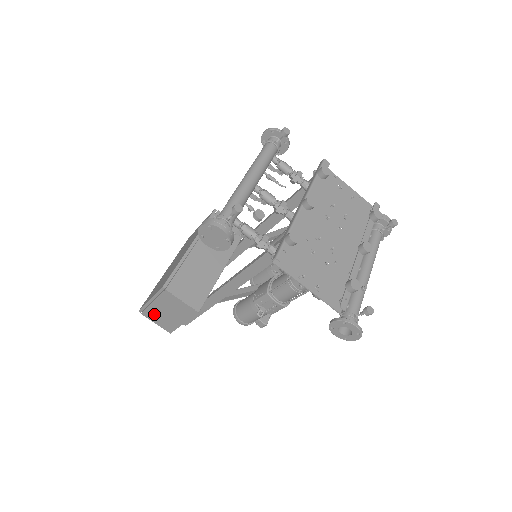
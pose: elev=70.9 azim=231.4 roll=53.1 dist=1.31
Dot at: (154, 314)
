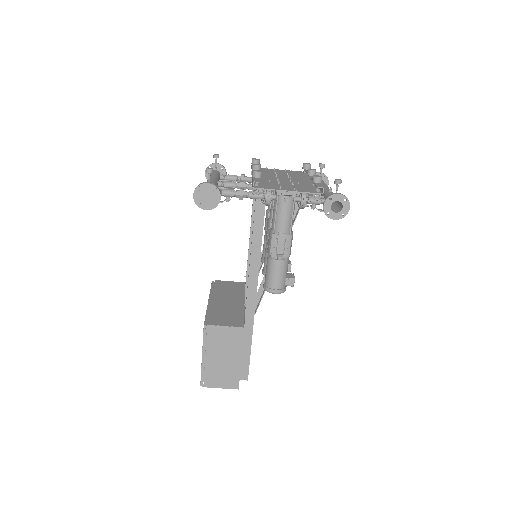
Dot at: (214, 374)
